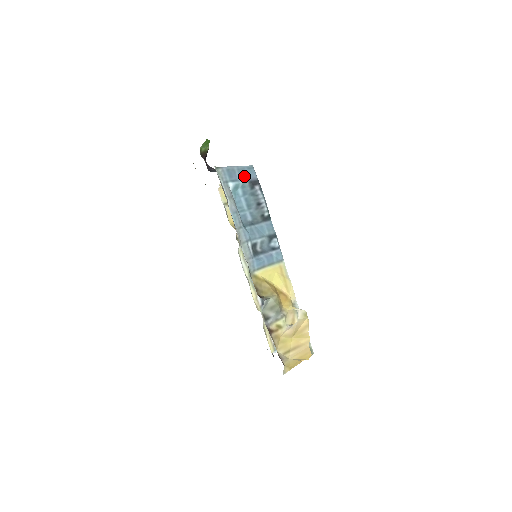
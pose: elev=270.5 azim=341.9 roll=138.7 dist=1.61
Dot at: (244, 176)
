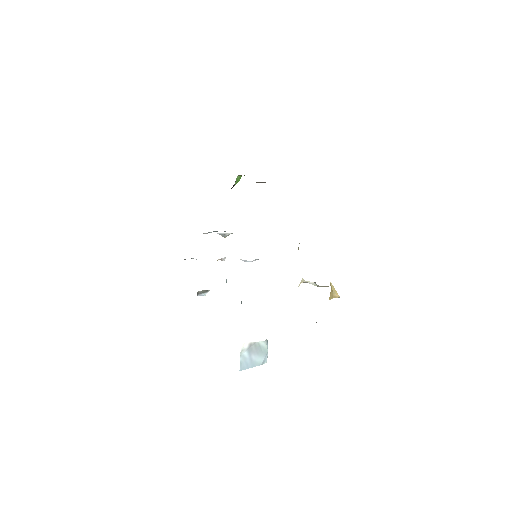
Dot at: occluded
